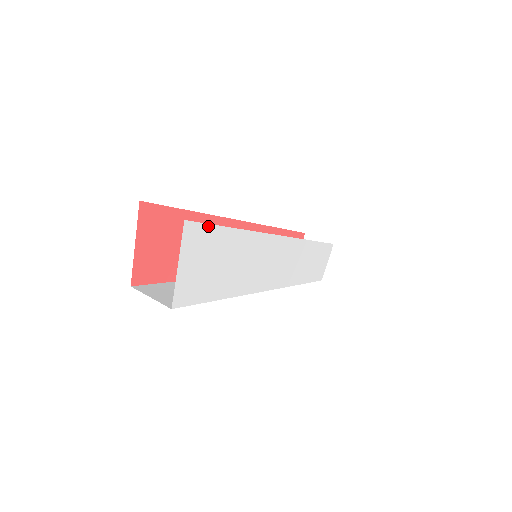
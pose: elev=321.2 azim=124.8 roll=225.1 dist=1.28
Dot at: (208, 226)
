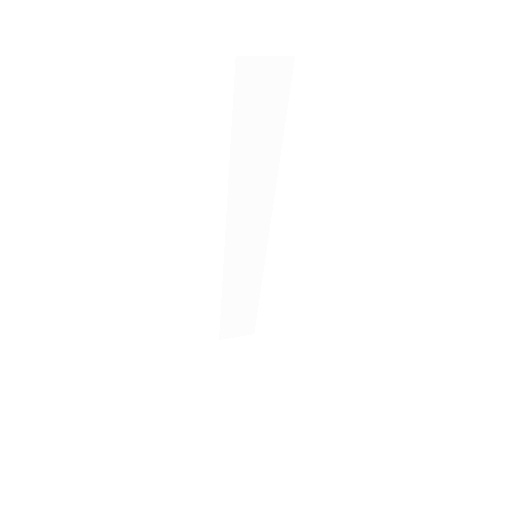
Dot at: occluded
